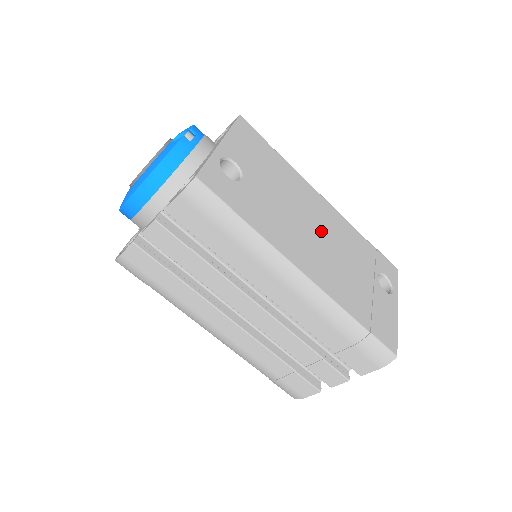
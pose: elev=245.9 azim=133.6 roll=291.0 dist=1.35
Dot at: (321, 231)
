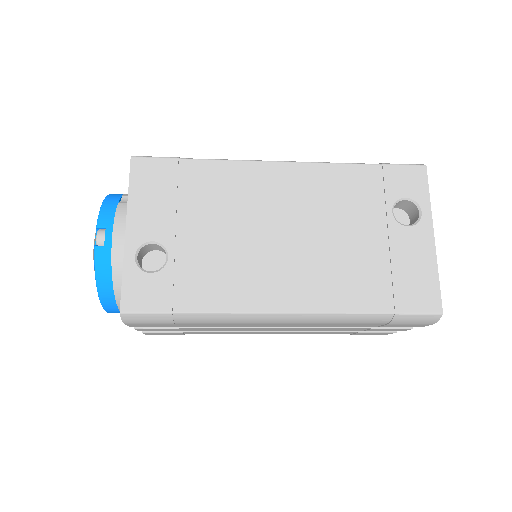
Dot at: (290, 224)
